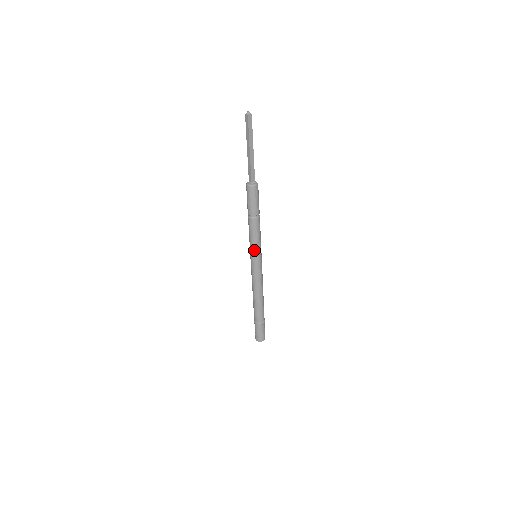
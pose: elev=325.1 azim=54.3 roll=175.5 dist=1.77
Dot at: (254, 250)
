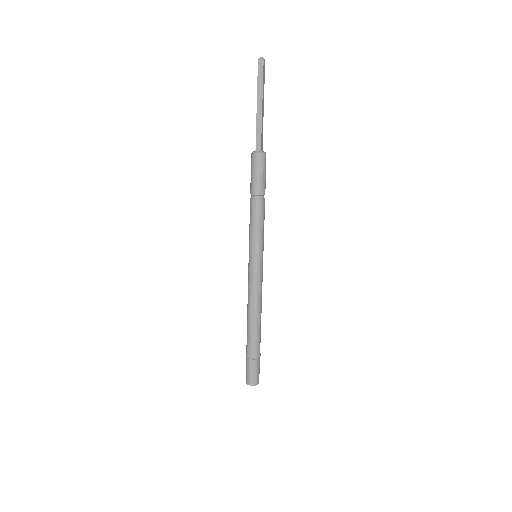
Dot at: (250, 244)
